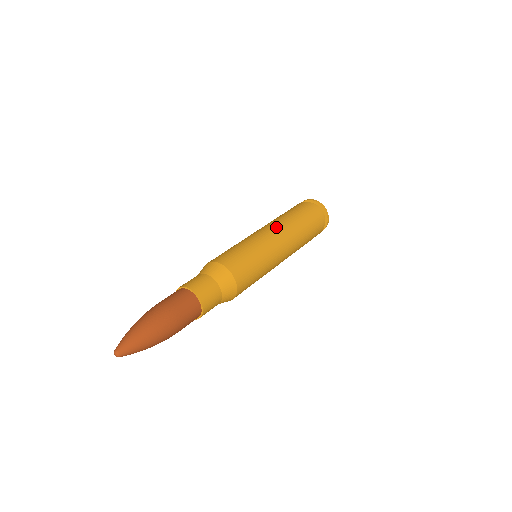
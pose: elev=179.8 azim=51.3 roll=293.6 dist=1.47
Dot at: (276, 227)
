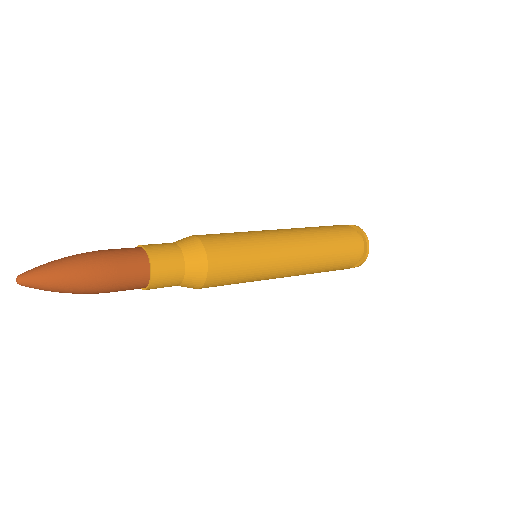
Dot at: (300, 244)
